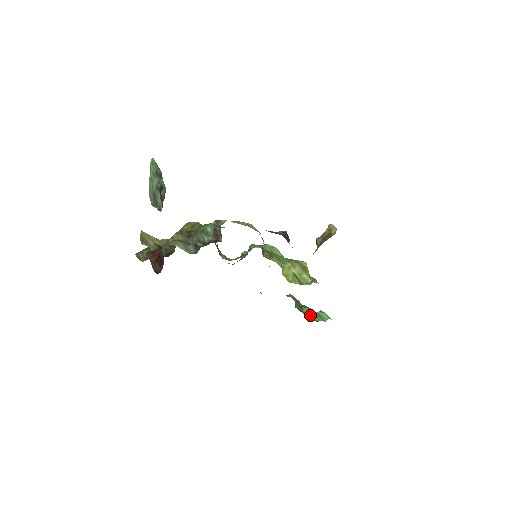
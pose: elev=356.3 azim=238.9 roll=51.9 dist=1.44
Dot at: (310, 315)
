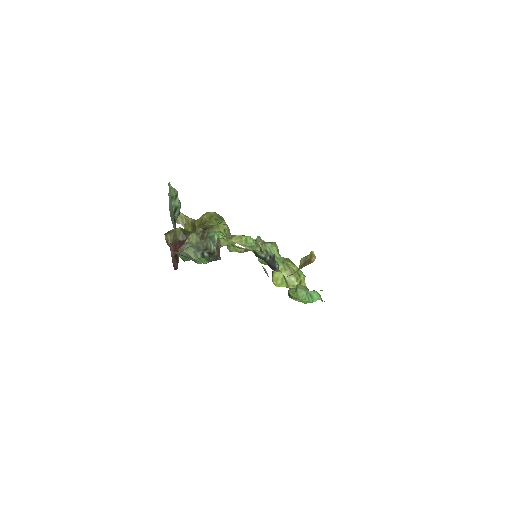
Dot at: (302, 296)
